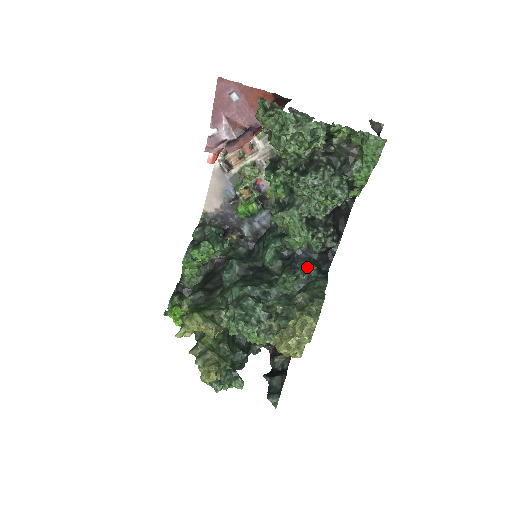
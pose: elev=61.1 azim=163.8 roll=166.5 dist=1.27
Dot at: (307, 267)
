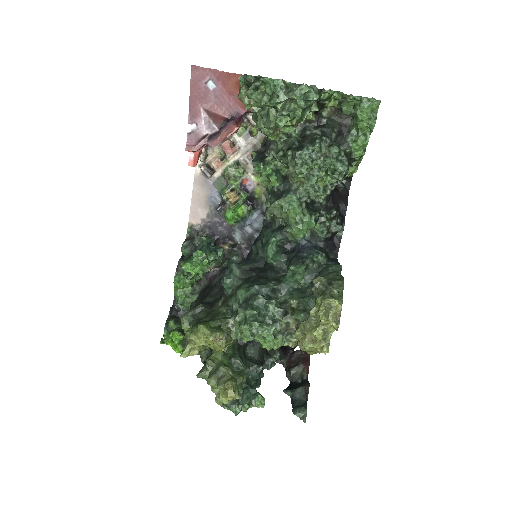
Dot at: (315, 255)
